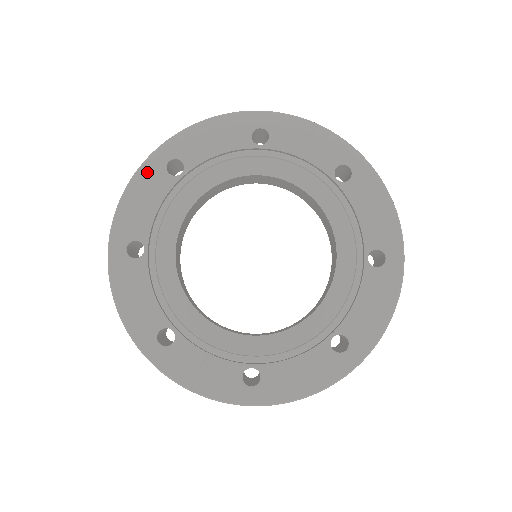
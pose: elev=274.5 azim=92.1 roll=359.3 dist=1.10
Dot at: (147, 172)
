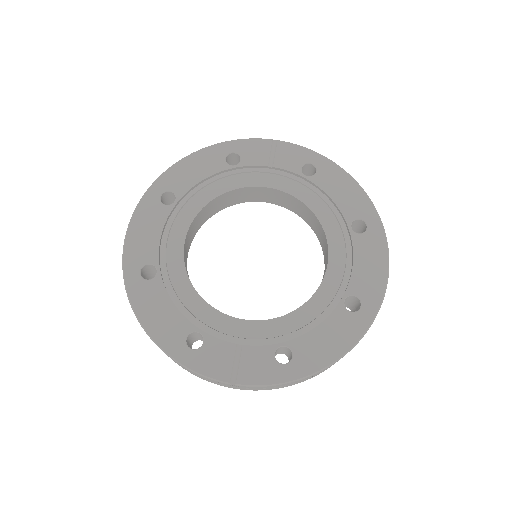
Dot at: (145, 207)
